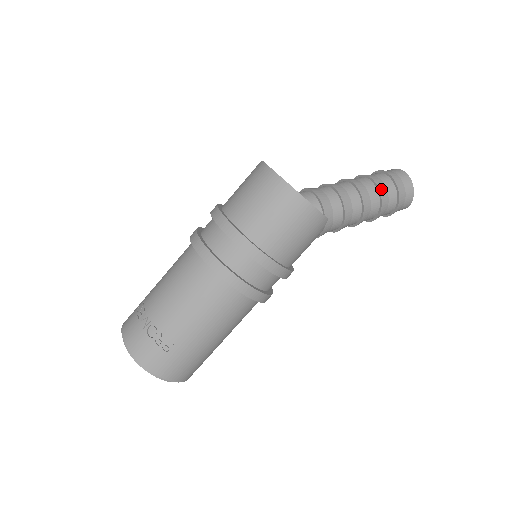
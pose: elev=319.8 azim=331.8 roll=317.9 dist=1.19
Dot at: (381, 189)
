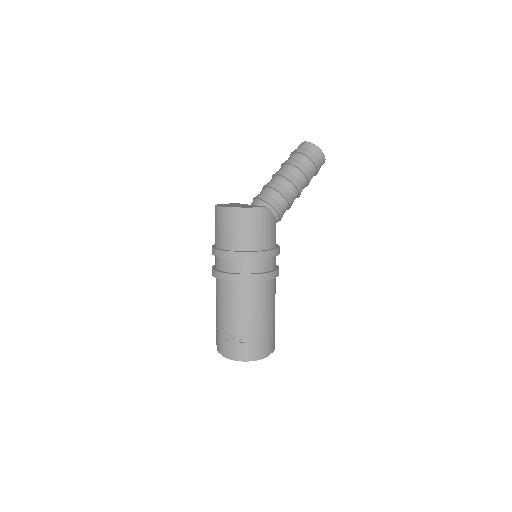
Dot at: (295, 164)
